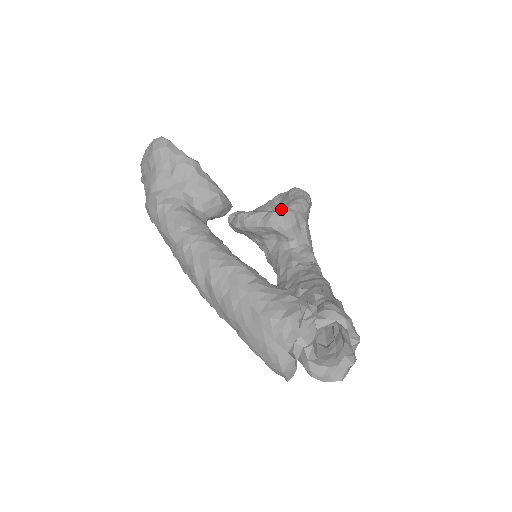
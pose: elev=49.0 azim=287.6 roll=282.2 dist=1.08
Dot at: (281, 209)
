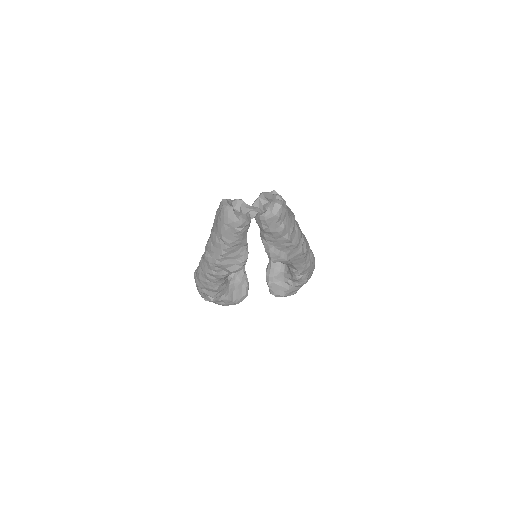
Dot at: occluded
